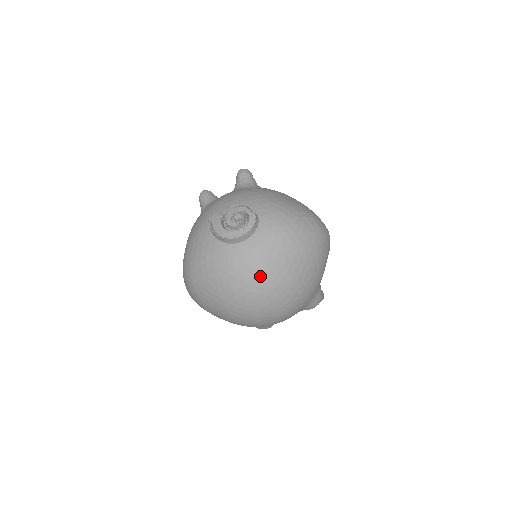
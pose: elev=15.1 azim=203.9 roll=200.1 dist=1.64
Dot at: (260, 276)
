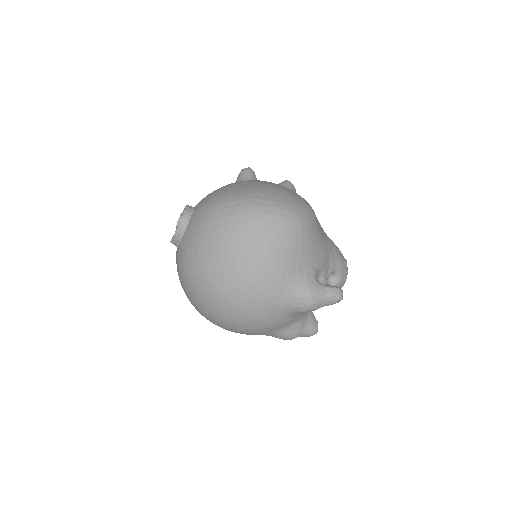
Dot at: (190, 274)
